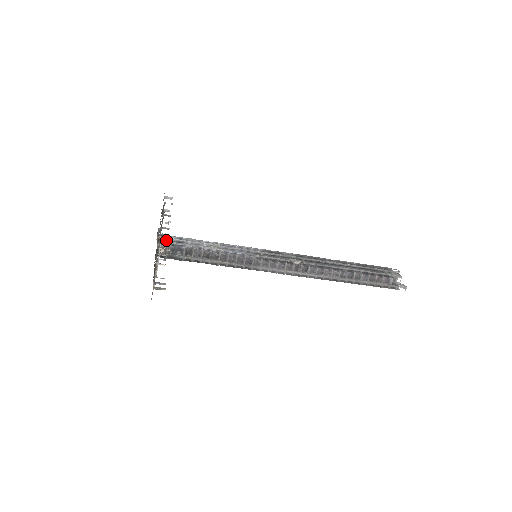
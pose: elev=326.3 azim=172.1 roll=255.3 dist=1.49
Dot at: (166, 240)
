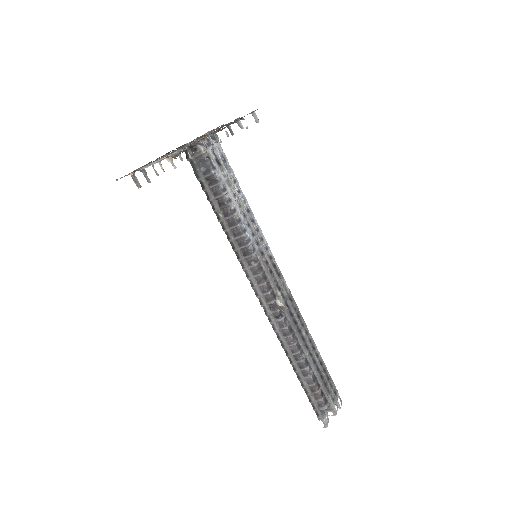
Dot at: (210, 145)
